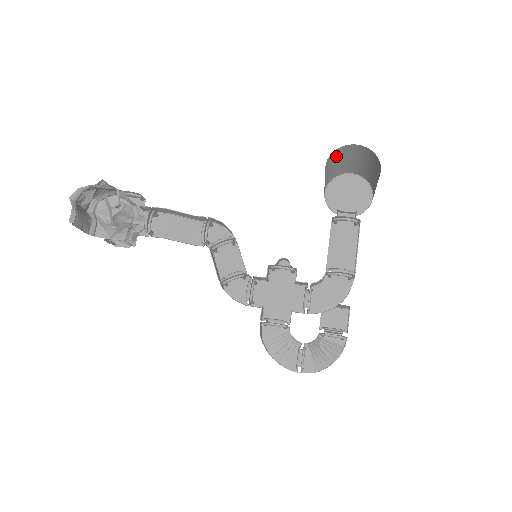
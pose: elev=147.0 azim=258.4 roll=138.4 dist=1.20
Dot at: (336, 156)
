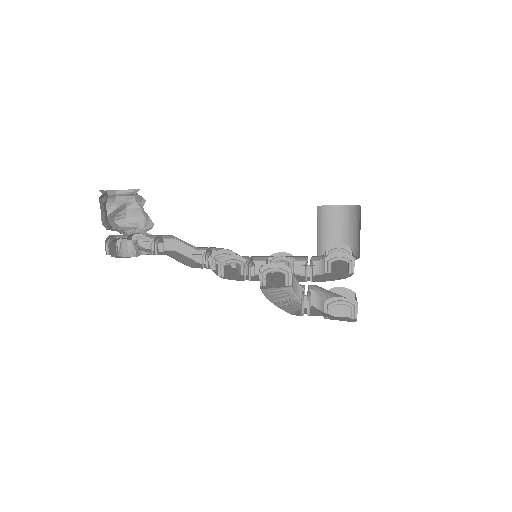
Dot at: (324, 217)
